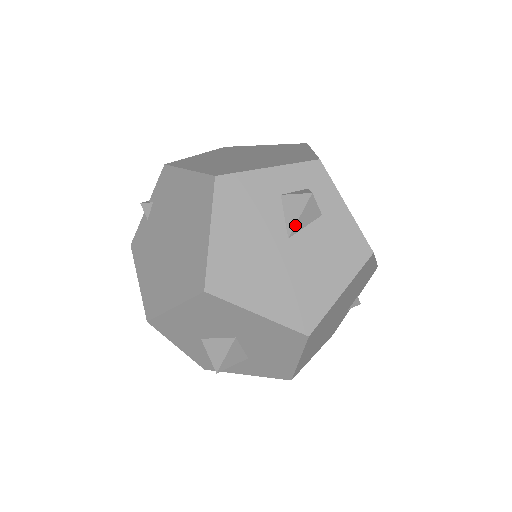
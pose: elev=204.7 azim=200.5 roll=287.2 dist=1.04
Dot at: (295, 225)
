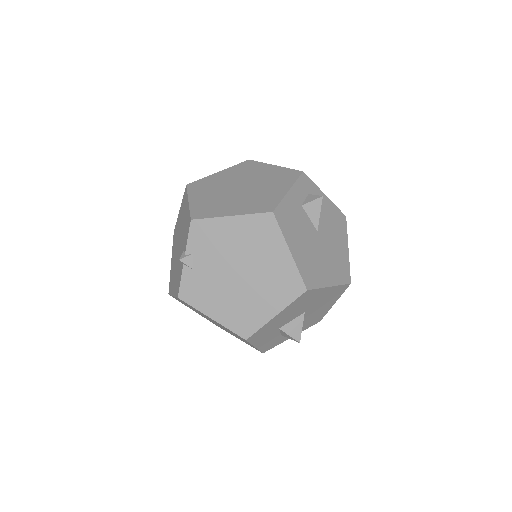
Dot at: occluded
